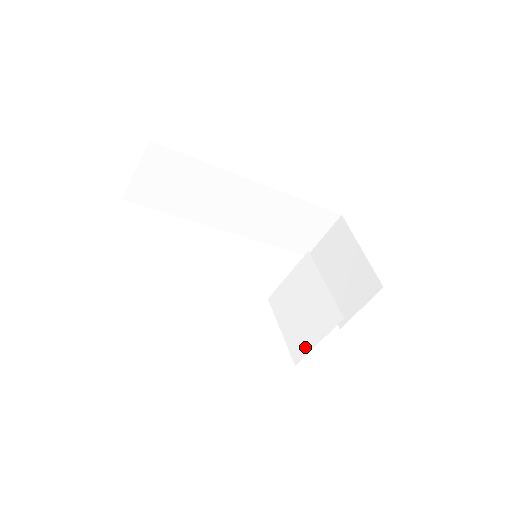
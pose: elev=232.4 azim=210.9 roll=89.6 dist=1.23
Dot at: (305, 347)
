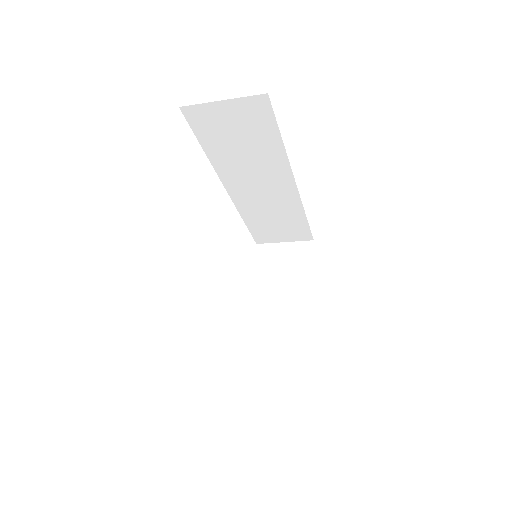
Dot at: (245, 362)
